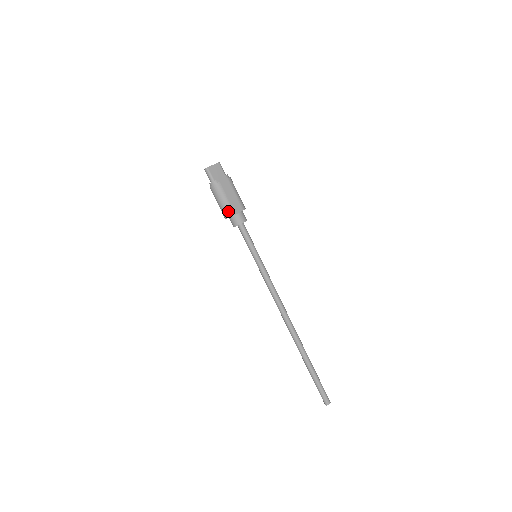
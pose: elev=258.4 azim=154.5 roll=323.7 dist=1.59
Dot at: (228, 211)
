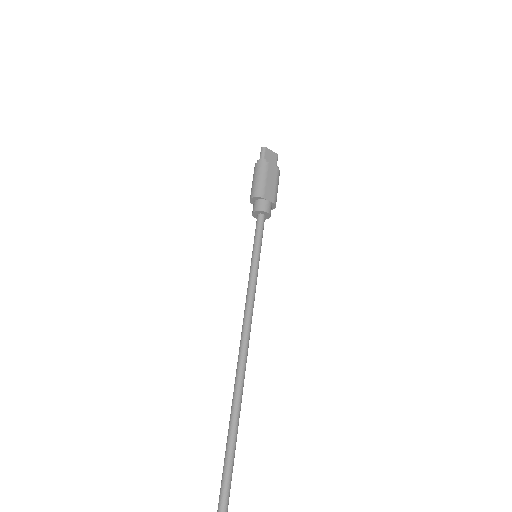
Dot at: (259, 190)
